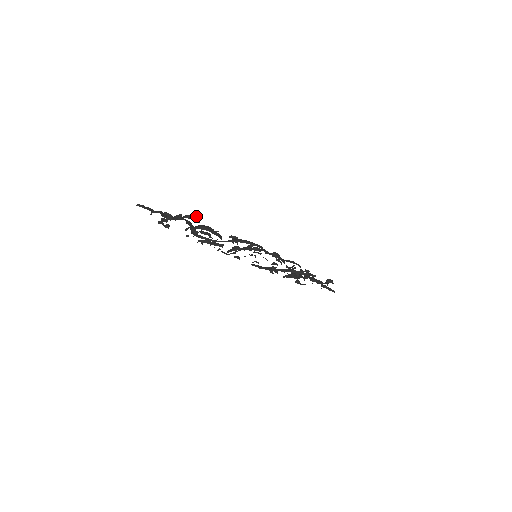
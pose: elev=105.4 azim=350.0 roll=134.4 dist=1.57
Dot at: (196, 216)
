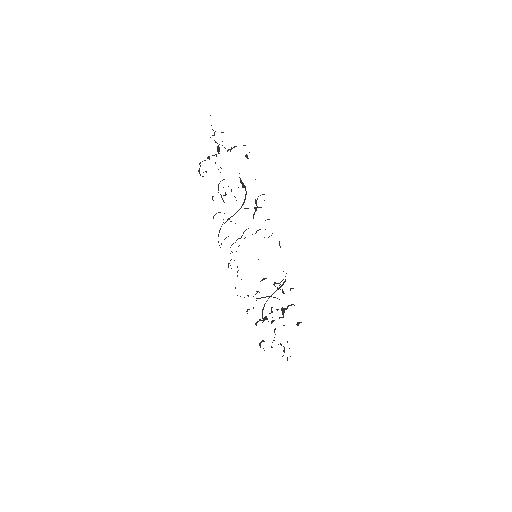
Dot at: occluded
